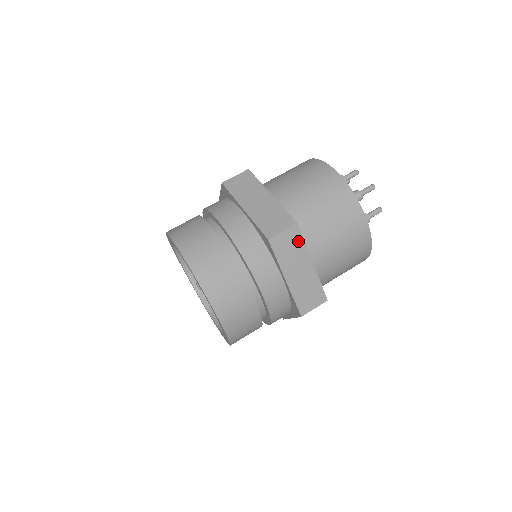
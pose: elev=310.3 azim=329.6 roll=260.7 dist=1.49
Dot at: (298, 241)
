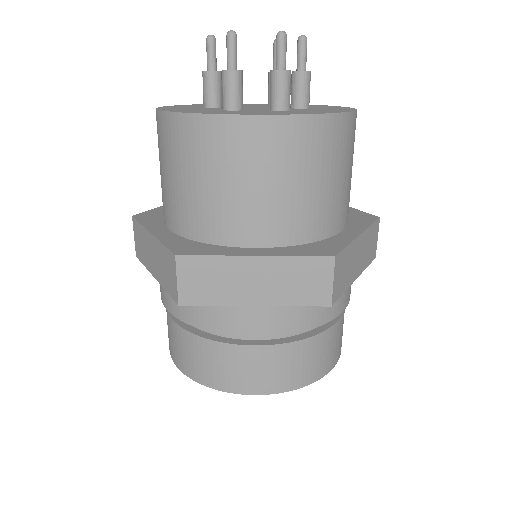
Dot at: (344, 257)
